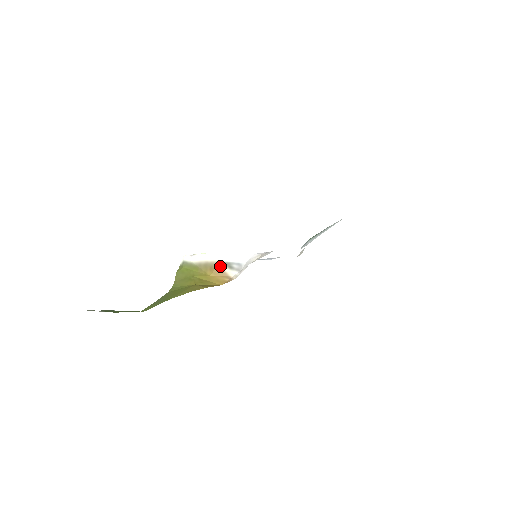
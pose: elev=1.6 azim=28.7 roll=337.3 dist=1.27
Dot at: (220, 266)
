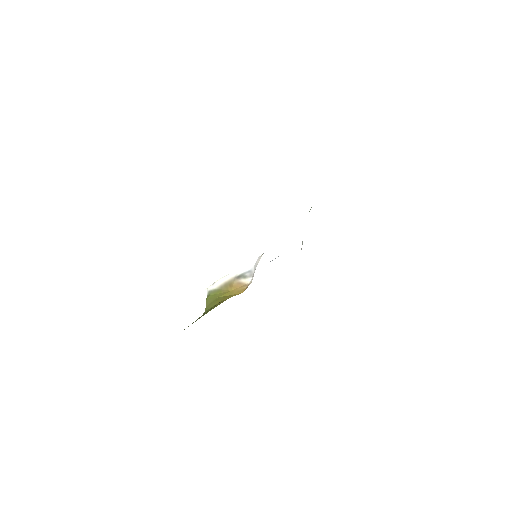
Dot at: (236, 280)
